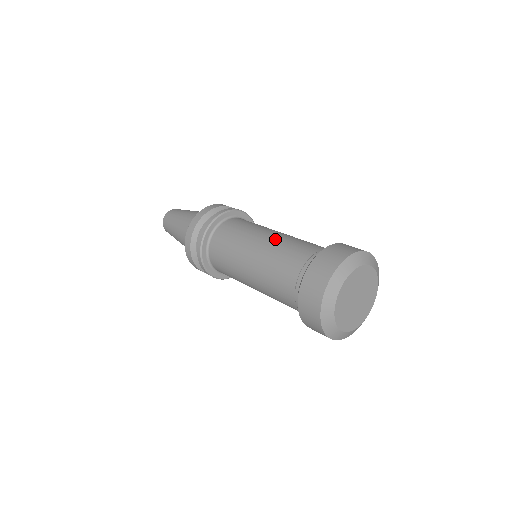
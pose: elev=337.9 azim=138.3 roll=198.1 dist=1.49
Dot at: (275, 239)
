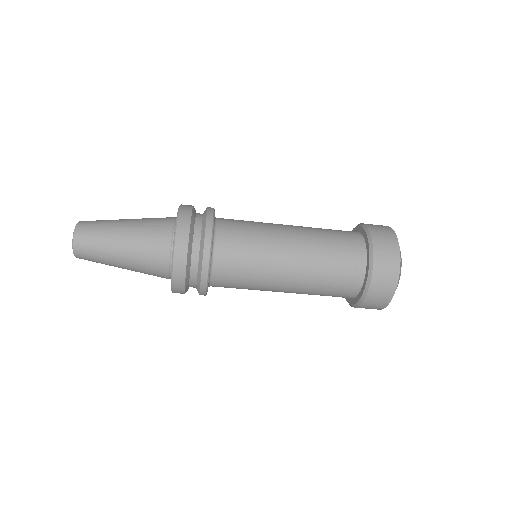
Dot at: occluded
